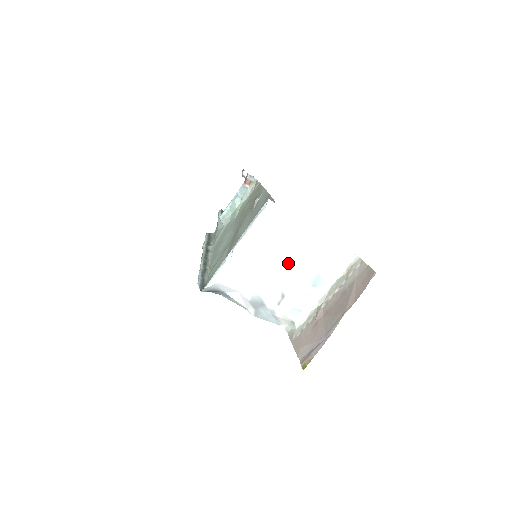
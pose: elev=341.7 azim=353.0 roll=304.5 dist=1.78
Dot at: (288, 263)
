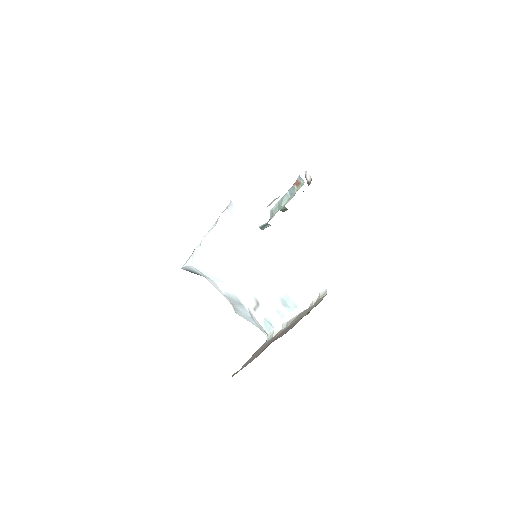
Dot at: (254, 271)
